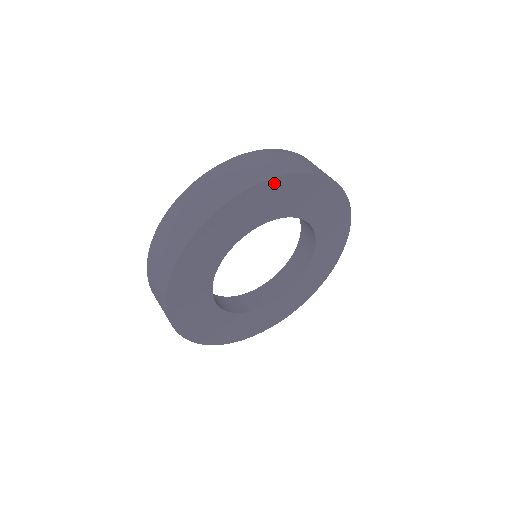
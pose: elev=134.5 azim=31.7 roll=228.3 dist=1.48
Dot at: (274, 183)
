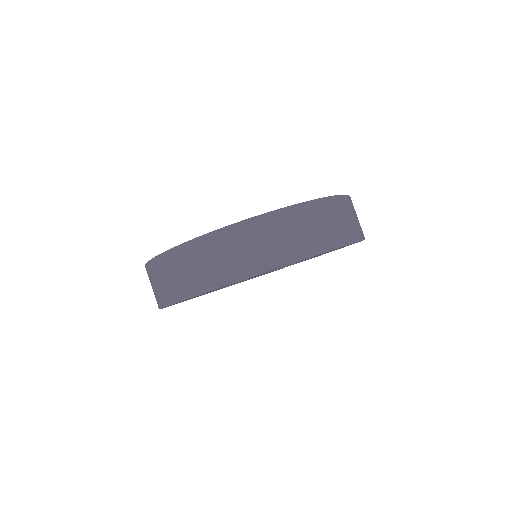
Dot at: occluded
